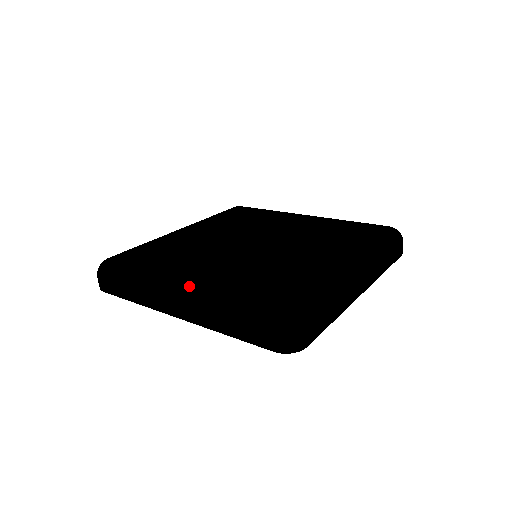
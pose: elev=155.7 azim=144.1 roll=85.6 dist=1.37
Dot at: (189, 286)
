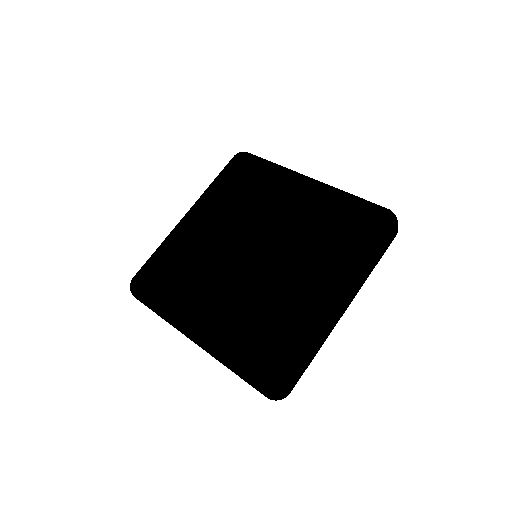
Dot at: (199, 334)
